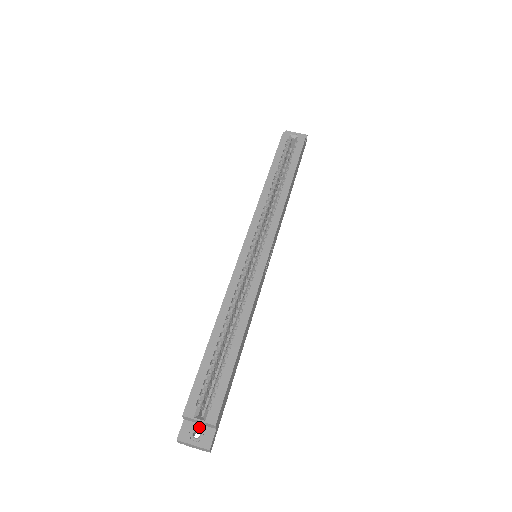
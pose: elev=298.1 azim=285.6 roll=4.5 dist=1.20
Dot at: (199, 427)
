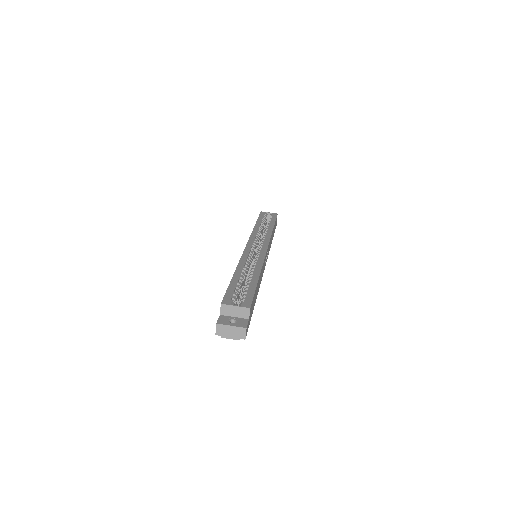
Dot at: (234, 318)
